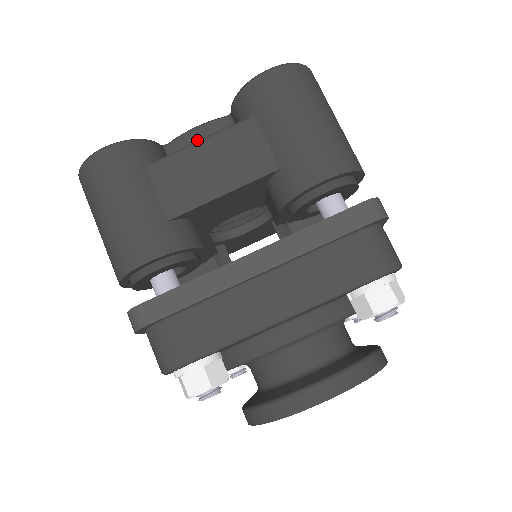
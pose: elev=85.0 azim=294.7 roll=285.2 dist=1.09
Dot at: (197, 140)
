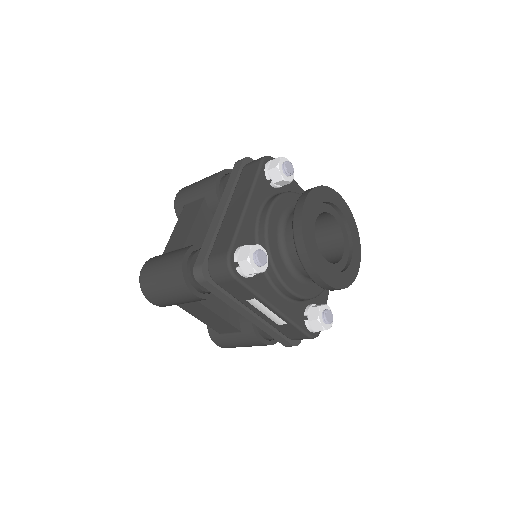
Dot at: occluded
